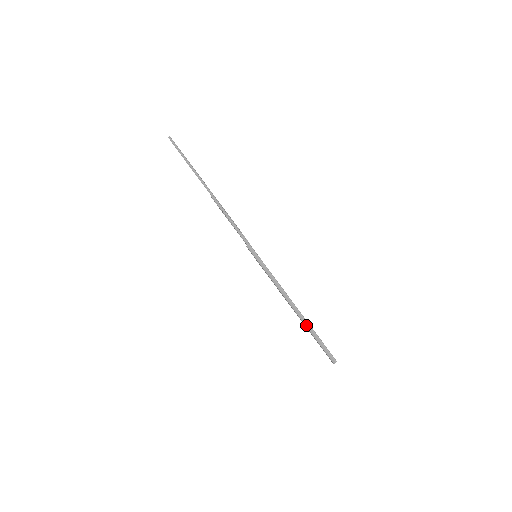
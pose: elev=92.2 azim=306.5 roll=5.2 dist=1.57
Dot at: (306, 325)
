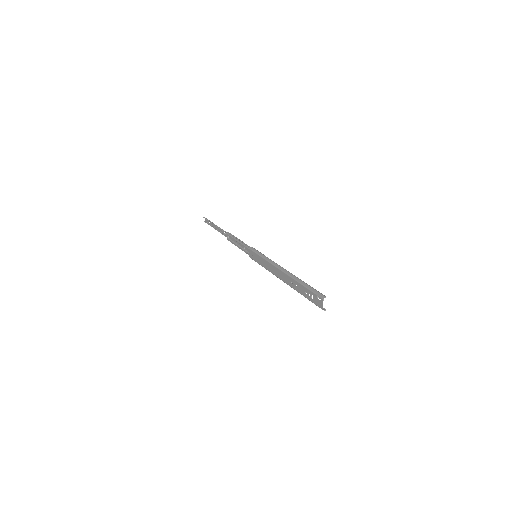
Dot at: (296, 279)
